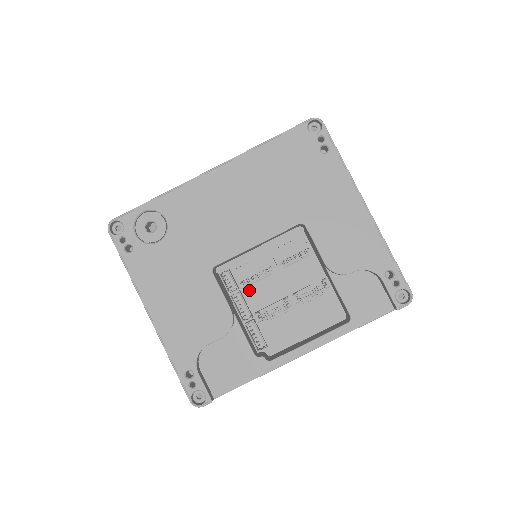
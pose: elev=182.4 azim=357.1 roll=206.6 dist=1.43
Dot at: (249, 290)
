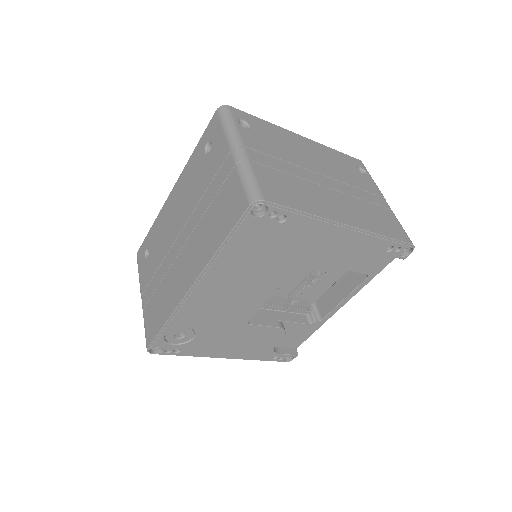
Dot at: occluded
